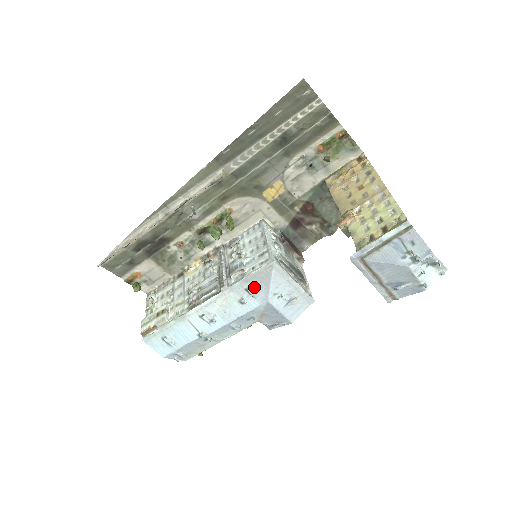
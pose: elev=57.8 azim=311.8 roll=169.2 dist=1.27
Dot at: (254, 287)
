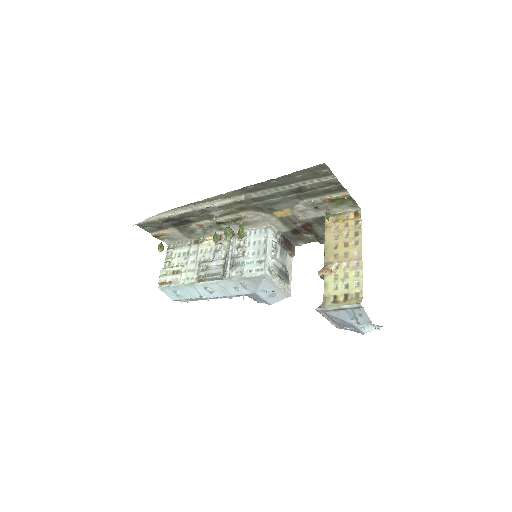
Dot at: (248, 284)
